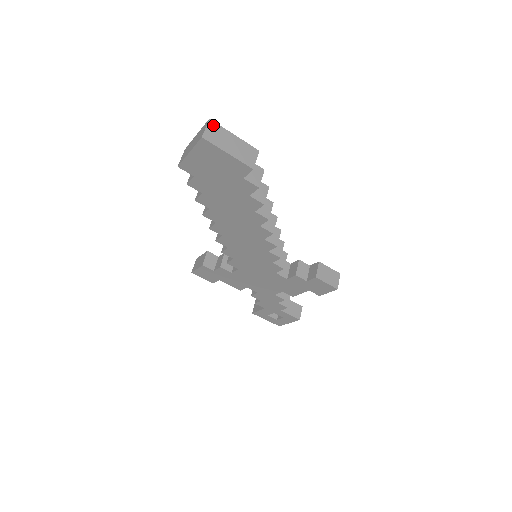
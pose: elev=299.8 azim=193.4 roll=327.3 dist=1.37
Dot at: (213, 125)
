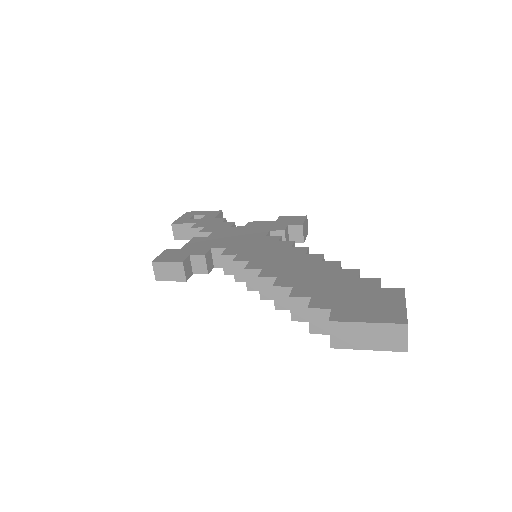
Dot at: (407, 325)
